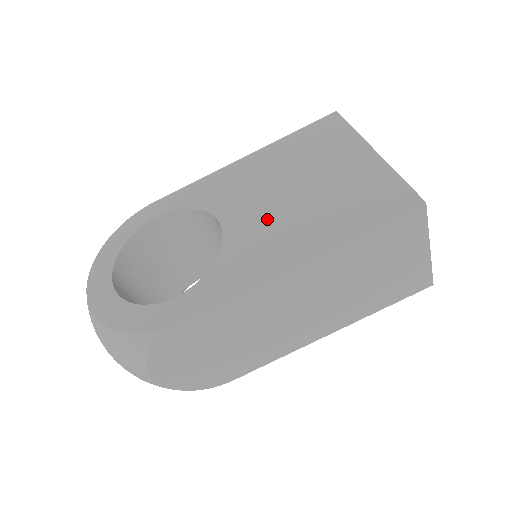
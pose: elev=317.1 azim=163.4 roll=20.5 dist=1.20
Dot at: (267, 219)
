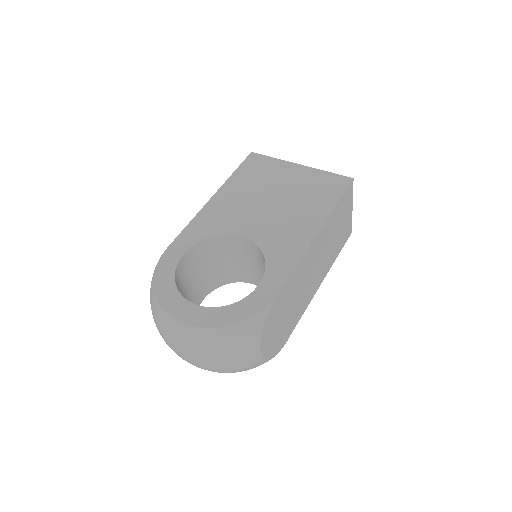
Dot at: (273, 220)
